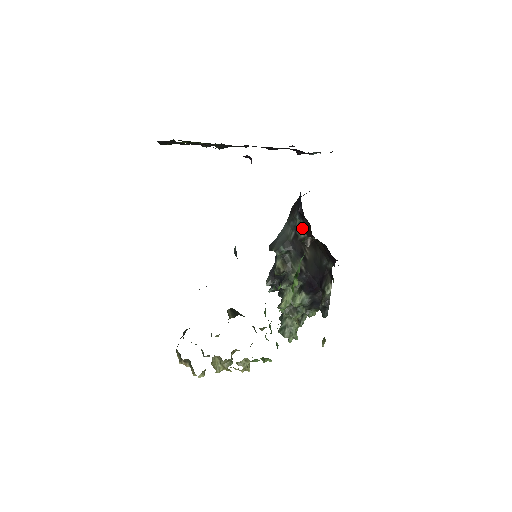
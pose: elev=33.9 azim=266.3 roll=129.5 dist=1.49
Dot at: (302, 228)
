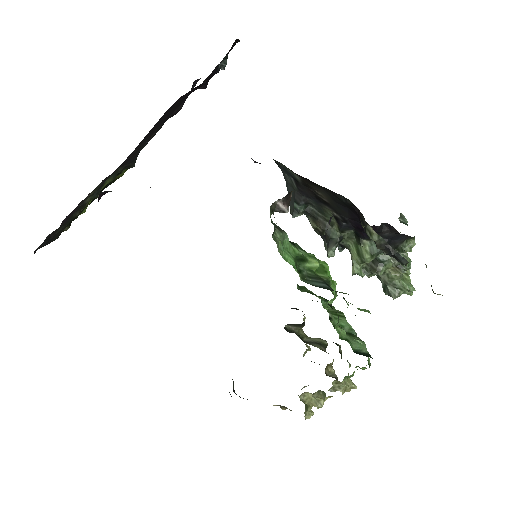
Dot at: (289, 170)
